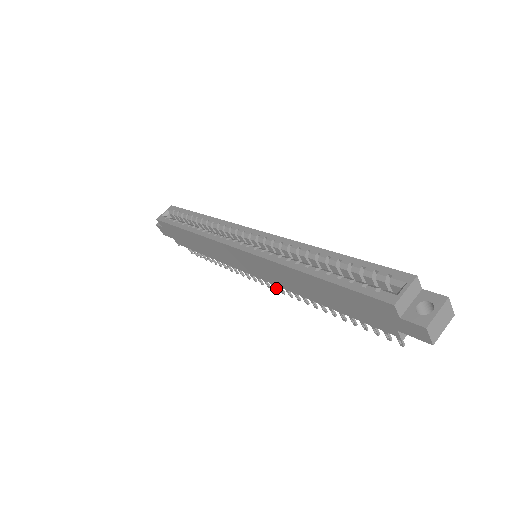
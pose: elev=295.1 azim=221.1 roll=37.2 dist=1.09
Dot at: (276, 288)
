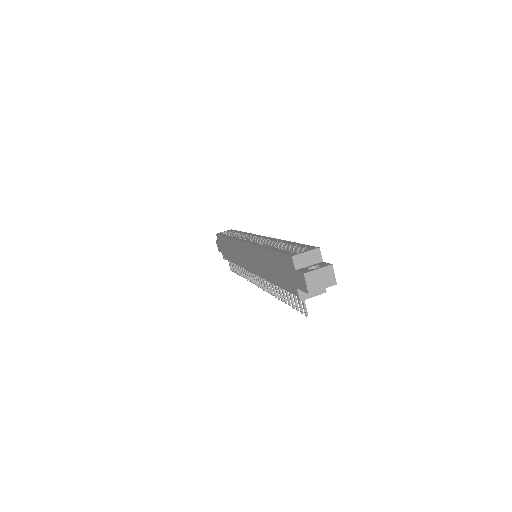
Dot at: (261, 286)
